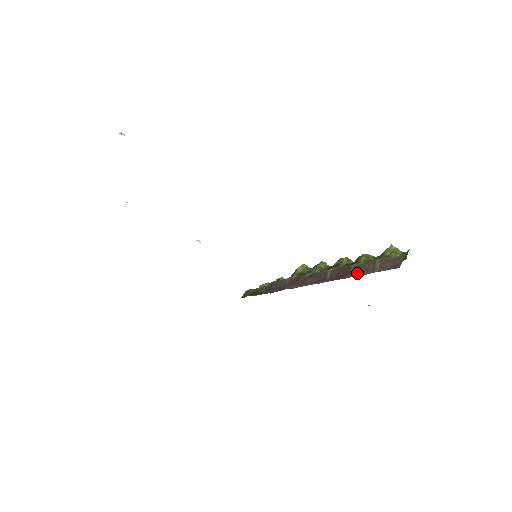
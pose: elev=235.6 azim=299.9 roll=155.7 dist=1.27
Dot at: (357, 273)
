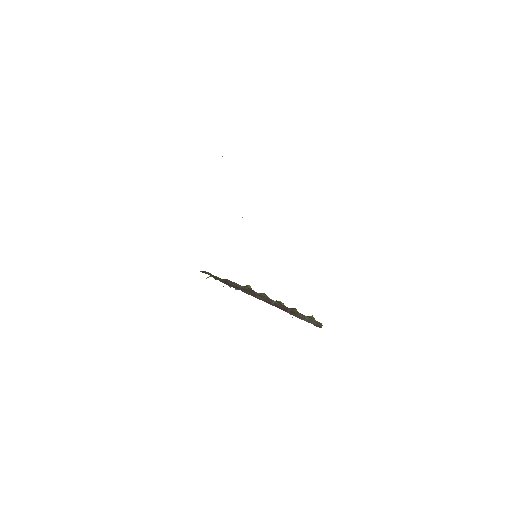
Dot at: (293, 314)
